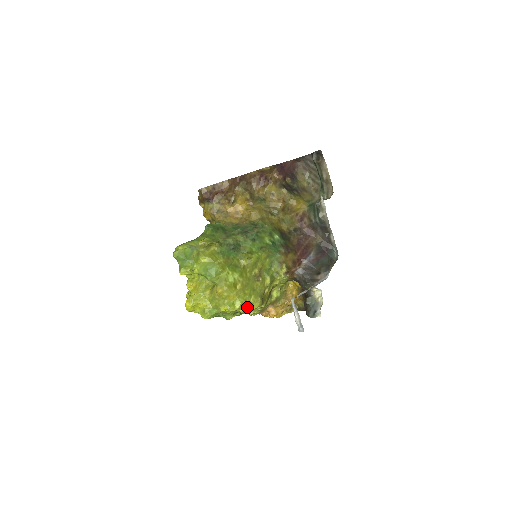
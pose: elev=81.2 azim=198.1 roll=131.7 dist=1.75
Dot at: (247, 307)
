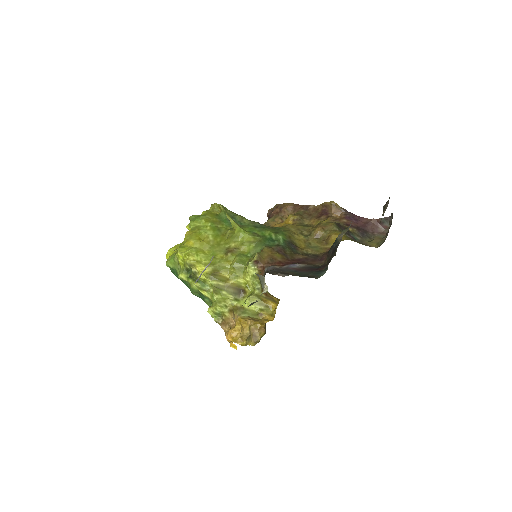
Dot at: (192, 259)
